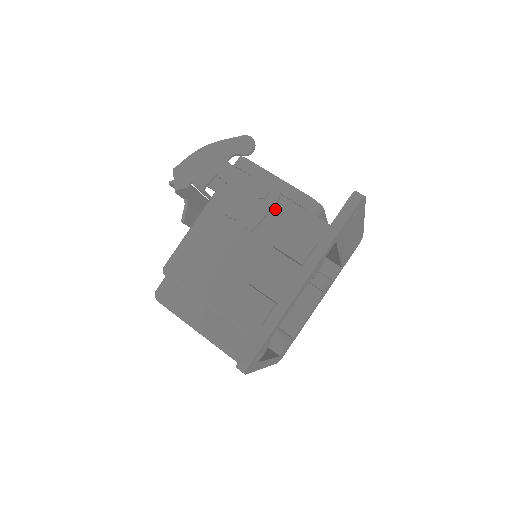
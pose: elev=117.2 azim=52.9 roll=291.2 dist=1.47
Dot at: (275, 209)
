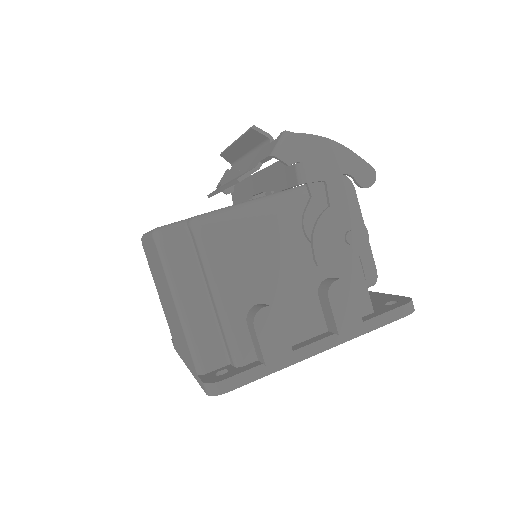
Dot at: occluded
